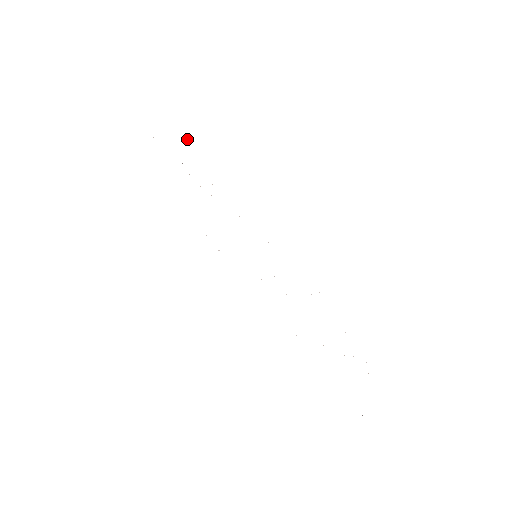
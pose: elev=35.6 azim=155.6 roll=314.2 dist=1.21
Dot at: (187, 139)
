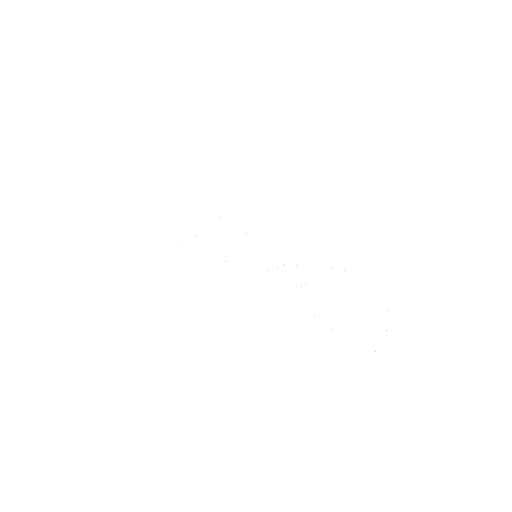
Dot at: occluded
